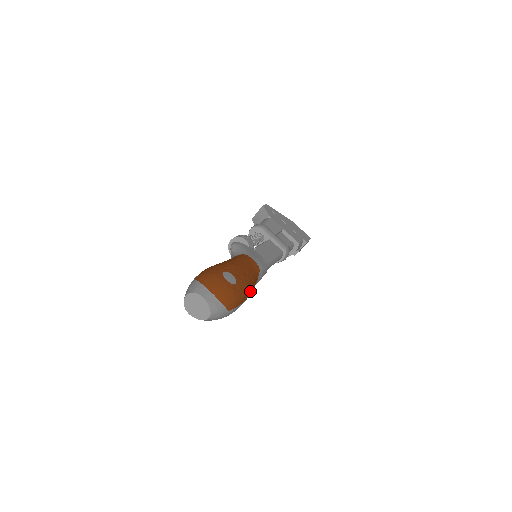
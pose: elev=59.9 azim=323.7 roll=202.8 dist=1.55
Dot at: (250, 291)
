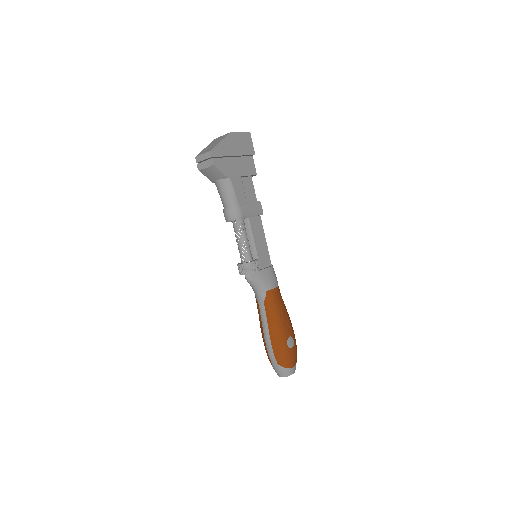
Dot at: occluded
